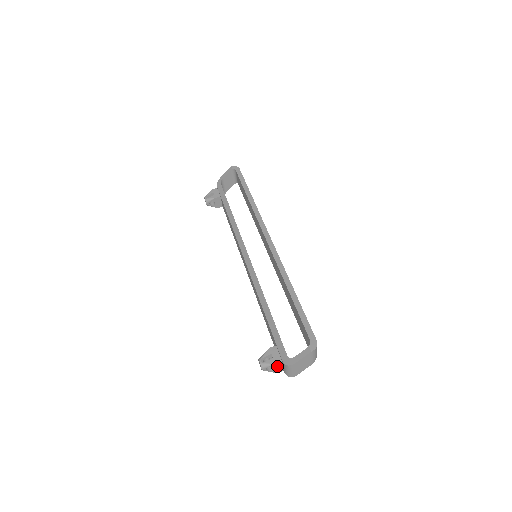
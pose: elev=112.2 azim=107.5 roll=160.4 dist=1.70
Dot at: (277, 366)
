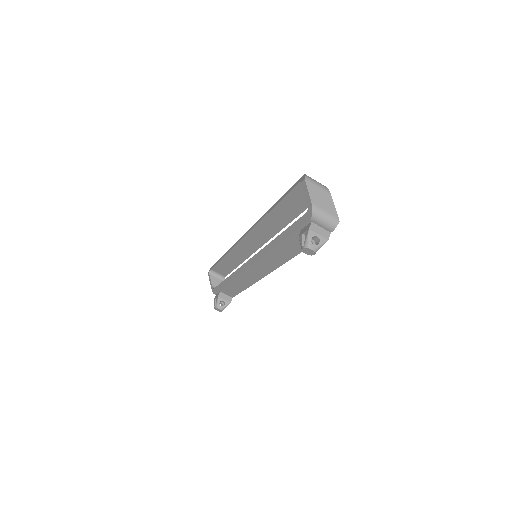
Dot at: (315, 231)
